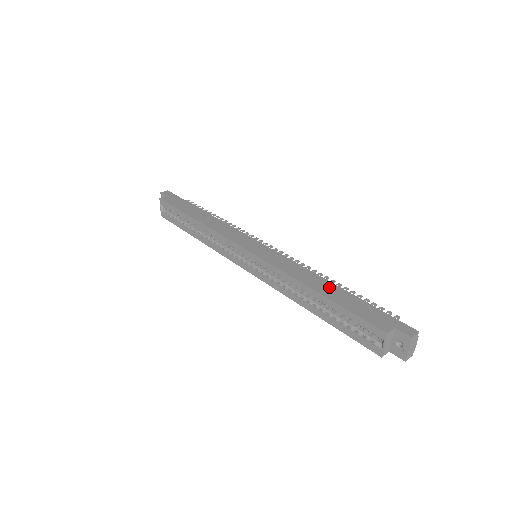
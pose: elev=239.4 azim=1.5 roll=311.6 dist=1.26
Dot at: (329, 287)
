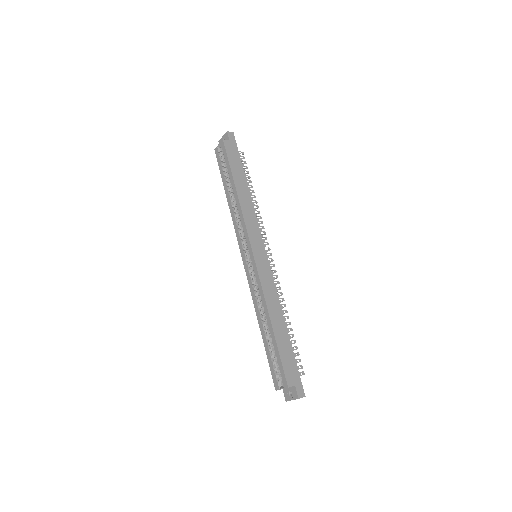
Dot at: (281, 327)
